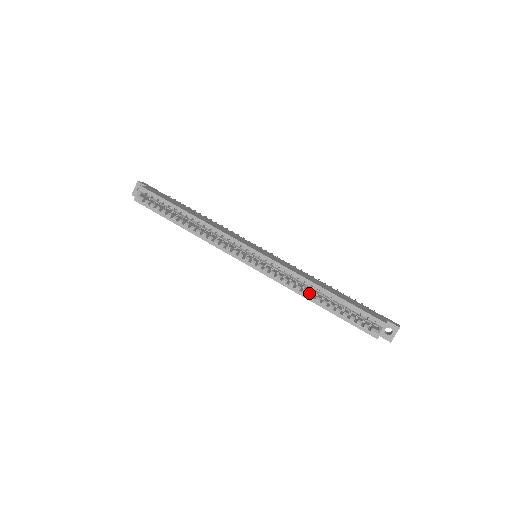
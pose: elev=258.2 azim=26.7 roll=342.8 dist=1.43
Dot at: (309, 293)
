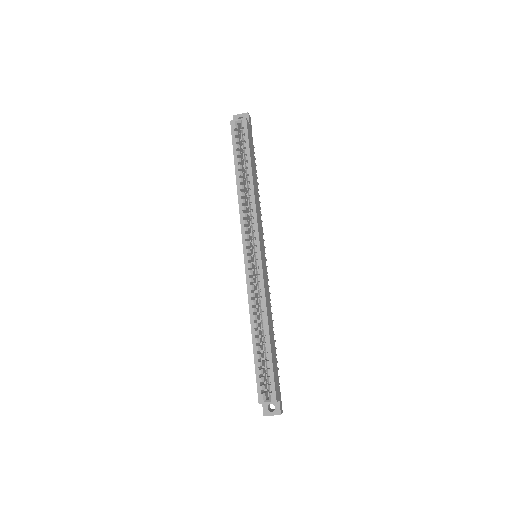
Dot at: (257, 321)
